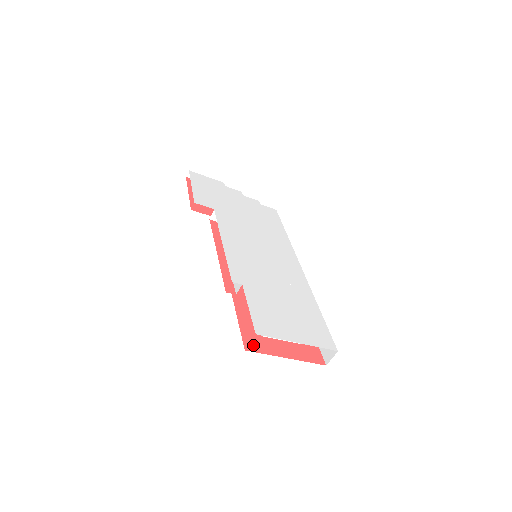
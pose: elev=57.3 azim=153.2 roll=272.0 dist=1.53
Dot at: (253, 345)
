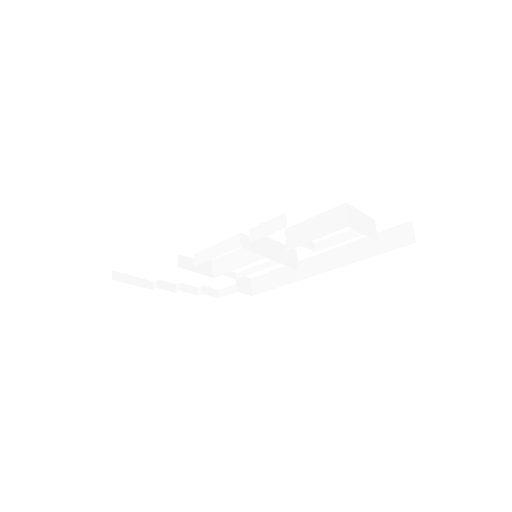
Dot at: occluded
